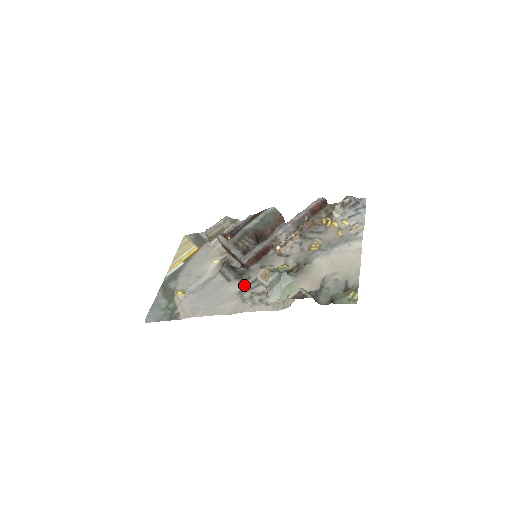
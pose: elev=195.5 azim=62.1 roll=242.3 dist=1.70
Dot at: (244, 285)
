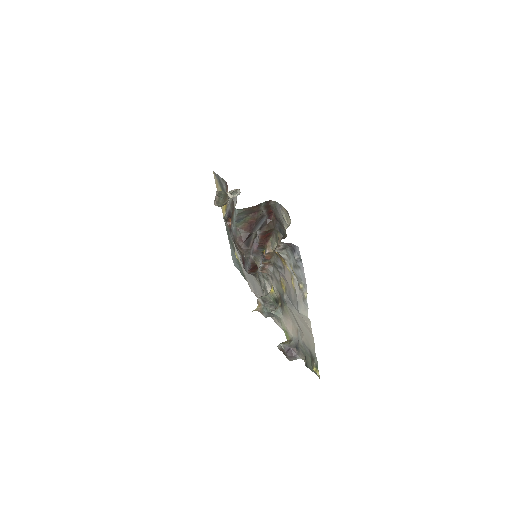
Dot at: (261, 287)
